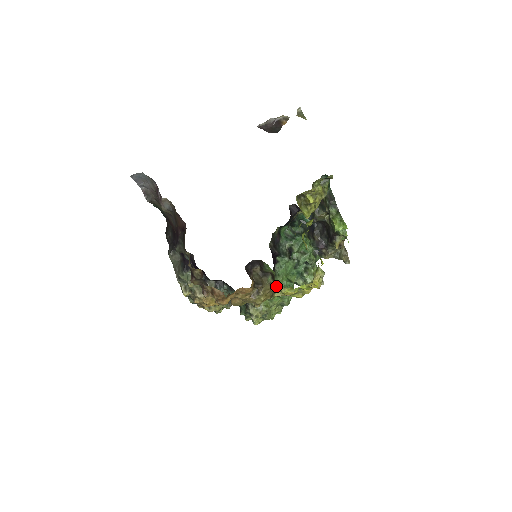
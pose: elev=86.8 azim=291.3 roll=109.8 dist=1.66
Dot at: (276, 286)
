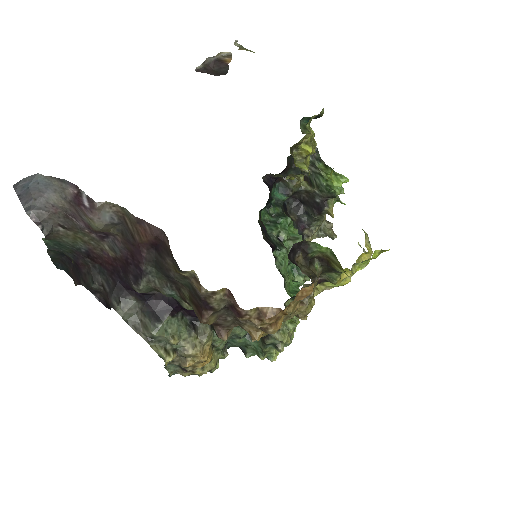
Dot at: occluded
